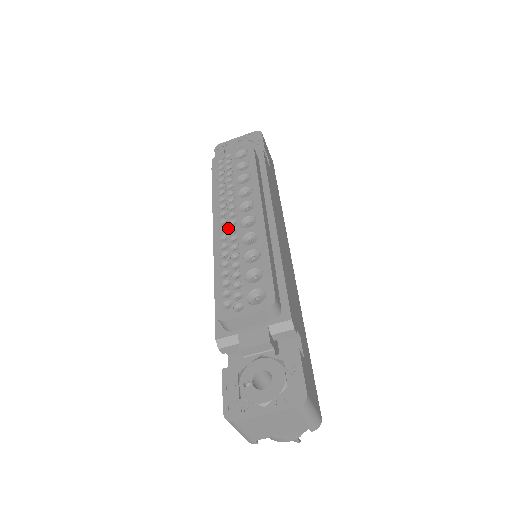
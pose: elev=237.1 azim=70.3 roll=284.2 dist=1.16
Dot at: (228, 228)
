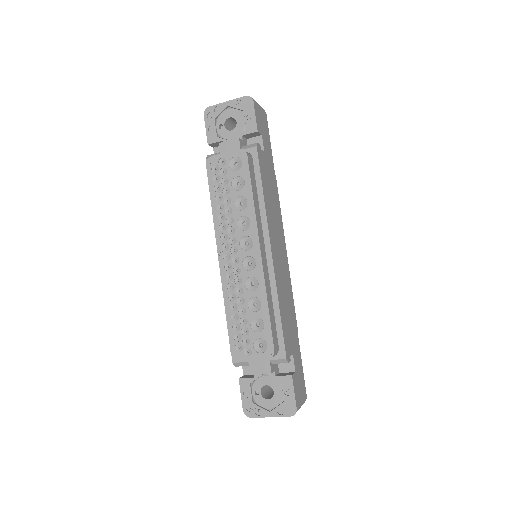
Dot at: (232, 266)
